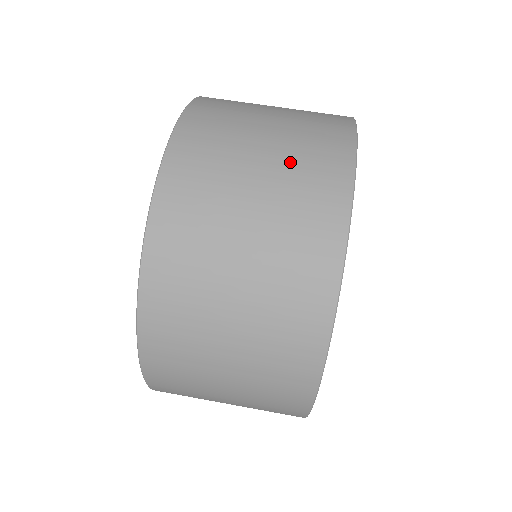
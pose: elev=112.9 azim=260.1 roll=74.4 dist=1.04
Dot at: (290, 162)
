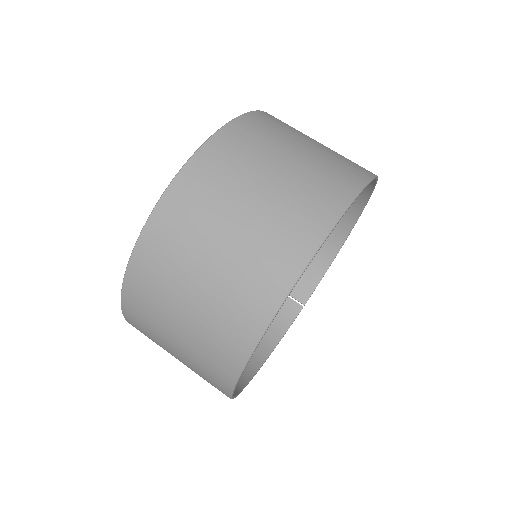
Dot at: (299, 182)
